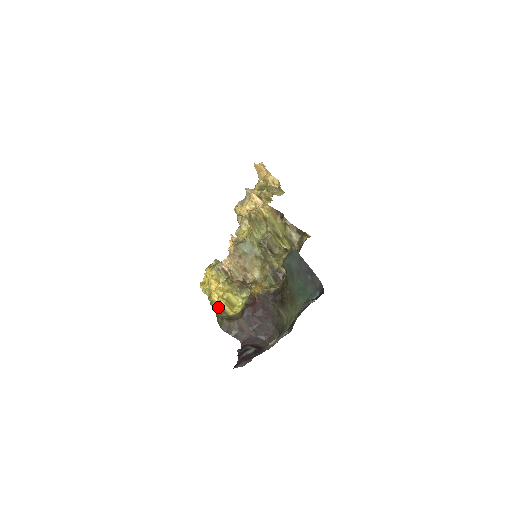
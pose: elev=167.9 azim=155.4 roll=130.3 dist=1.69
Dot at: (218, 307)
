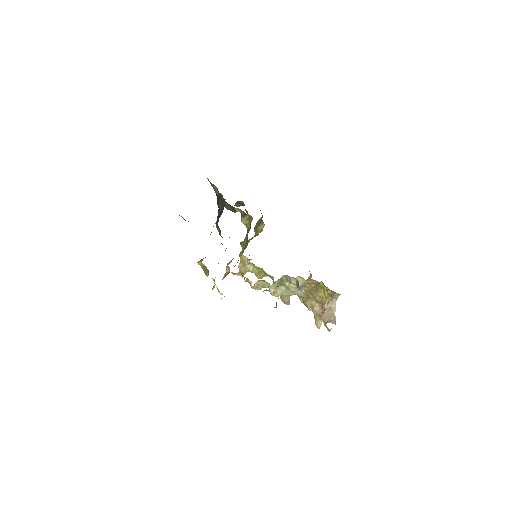
Dot at: (200, 261)
